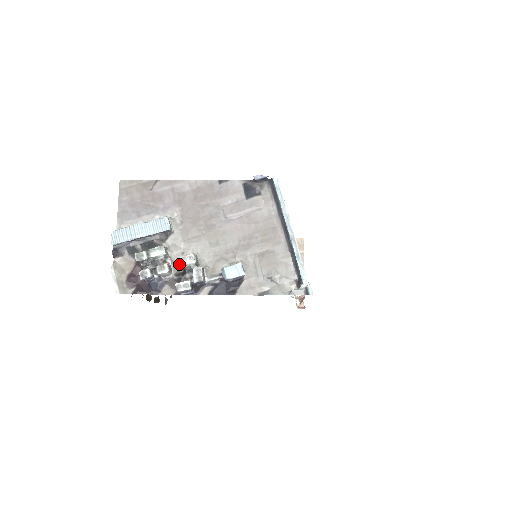
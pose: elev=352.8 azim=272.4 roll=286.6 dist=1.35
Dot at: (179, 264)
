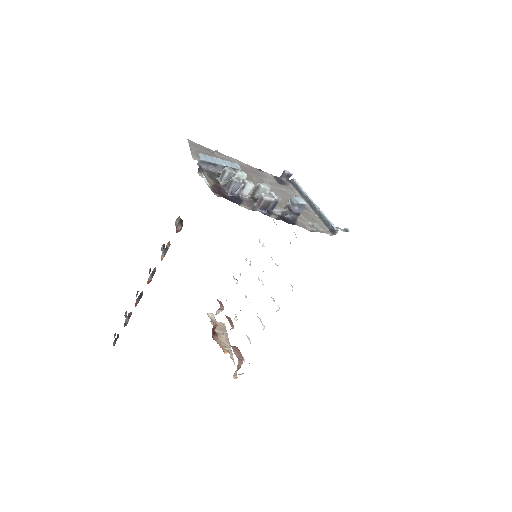
Dot at: occluded
